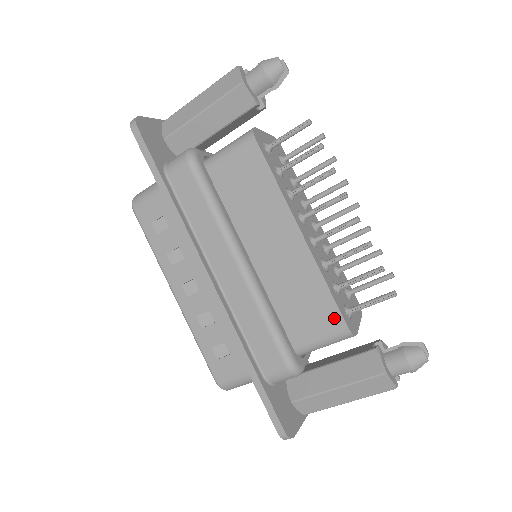
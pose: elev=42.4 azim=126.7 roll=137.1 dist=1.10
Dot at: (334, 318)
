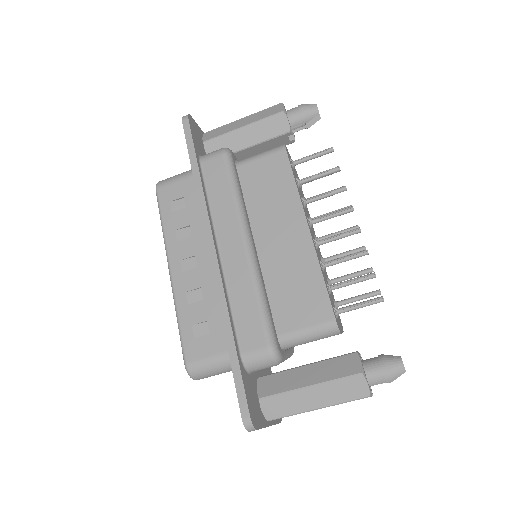
Dot at: (324, 309)
